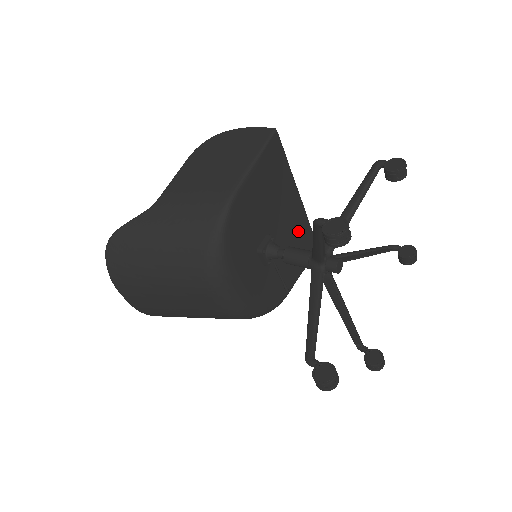
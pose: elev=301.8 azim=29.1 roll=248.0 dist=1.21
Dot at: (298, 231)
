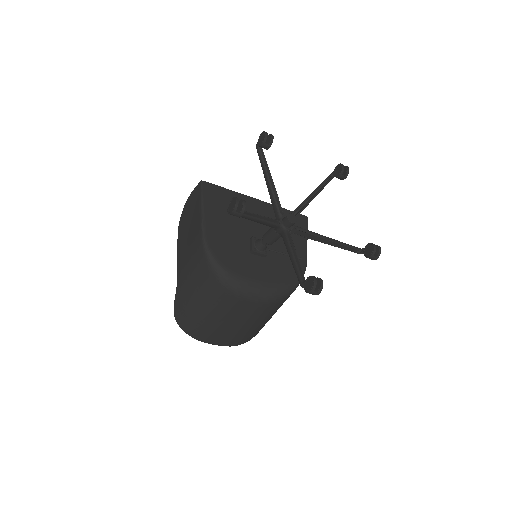
Dot at: occluded
